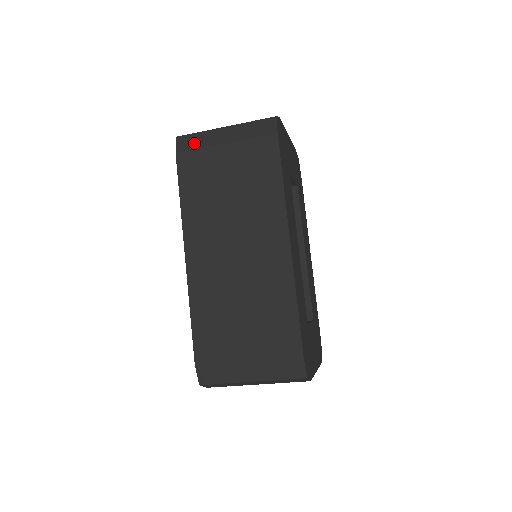
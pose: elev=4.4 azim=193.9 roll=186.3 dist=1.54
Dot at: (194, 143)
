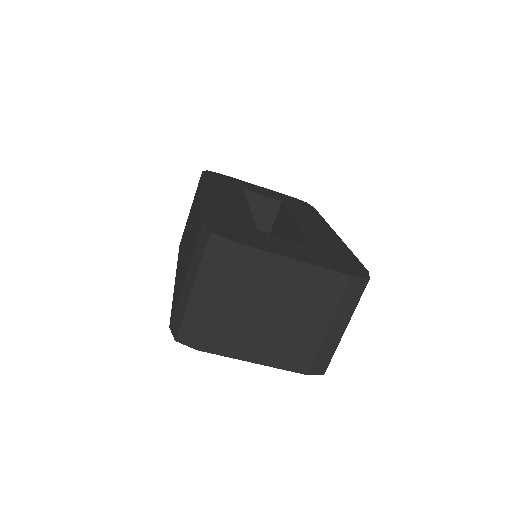
Dot at: occluded
